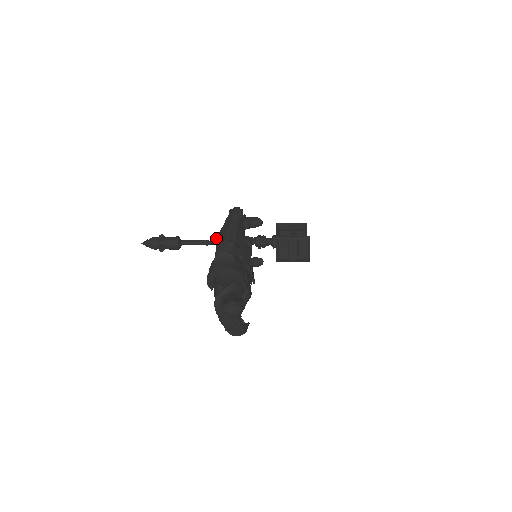
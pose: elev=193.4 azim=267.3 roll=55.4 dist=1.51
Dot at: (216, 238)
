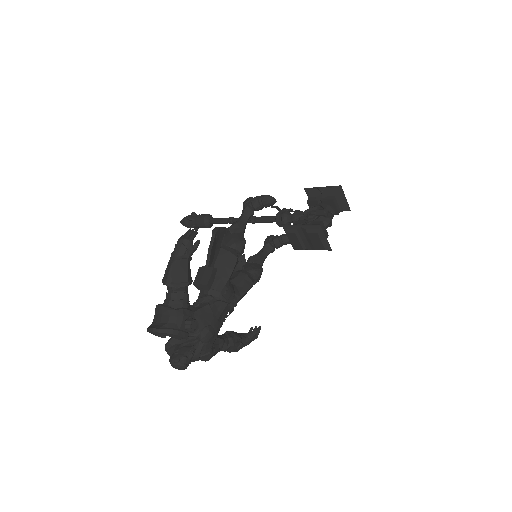
Dot at: (163, 279)
